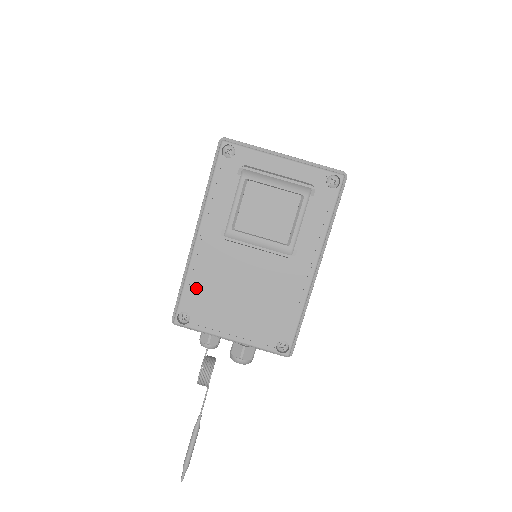
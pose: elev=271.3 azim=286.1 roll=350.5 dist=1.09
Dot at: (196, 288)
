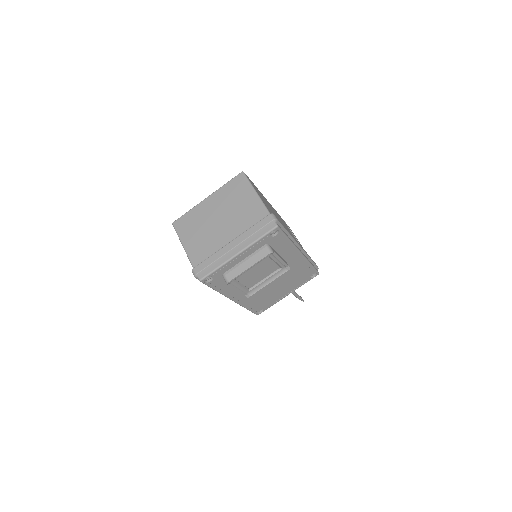
Dot at: (254, 305)
